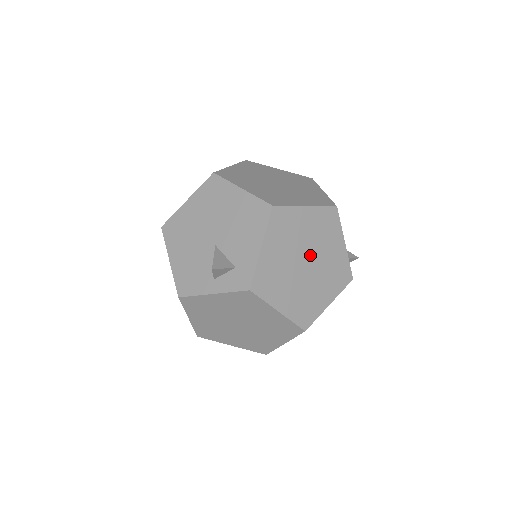
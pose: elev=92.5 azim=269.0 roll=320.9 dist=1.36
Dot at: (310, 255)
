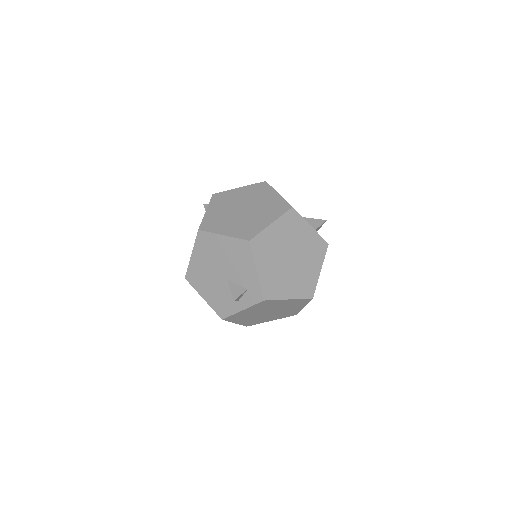
Dot at: (291, 251)
